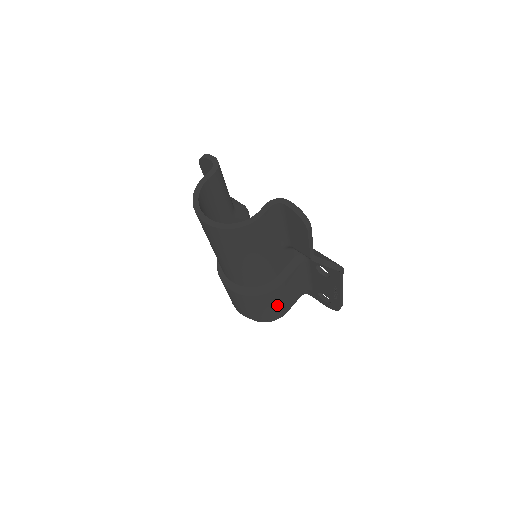
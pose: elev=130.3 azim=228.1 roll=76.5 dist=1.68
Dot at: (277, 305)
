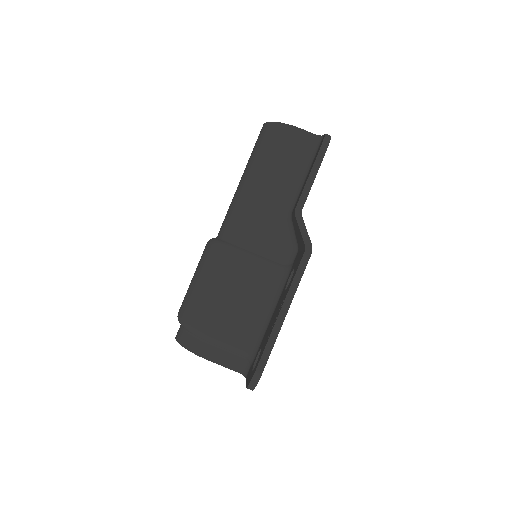
Dot at: (215, 297)
